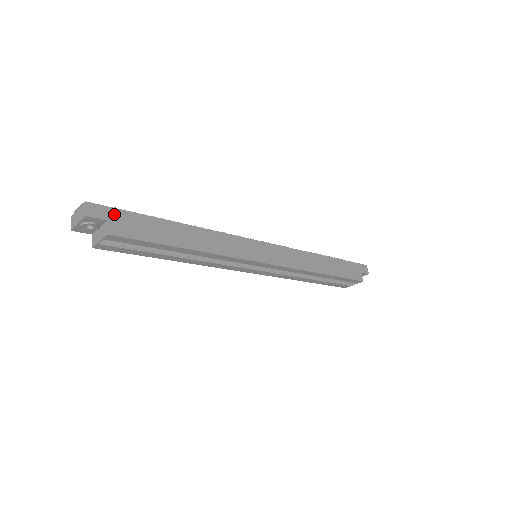
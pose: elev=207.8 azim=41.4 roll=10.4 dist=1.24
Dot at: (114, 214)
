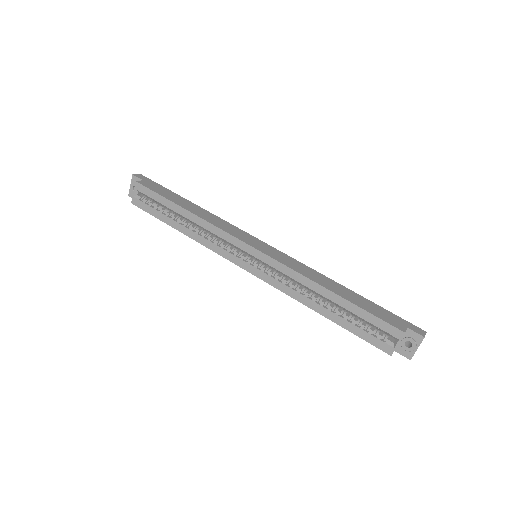
Dot at: (150, 182)
